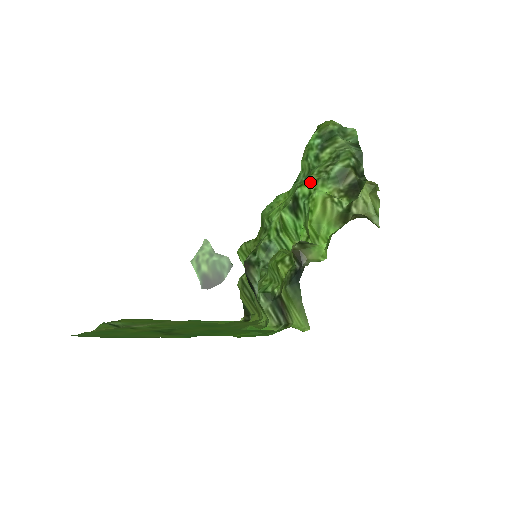
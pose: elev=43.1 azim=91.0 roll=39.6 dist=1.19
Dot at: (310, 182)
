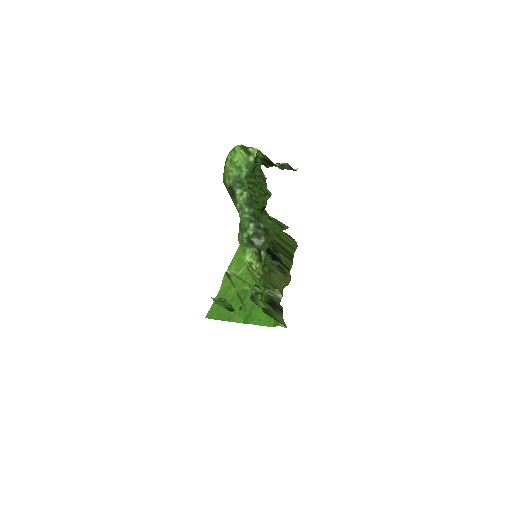
Dot at: (239, 243)
